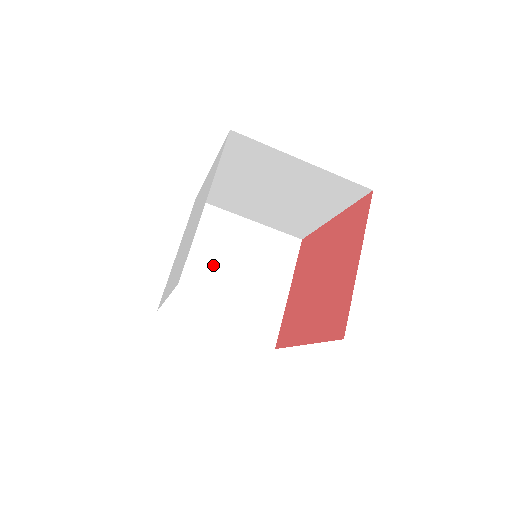
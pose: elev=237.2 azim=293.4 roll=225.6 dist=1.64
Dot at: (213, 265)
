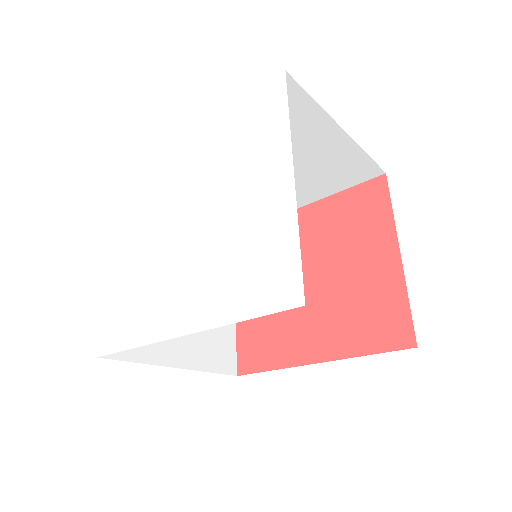
Dot at: occluded
